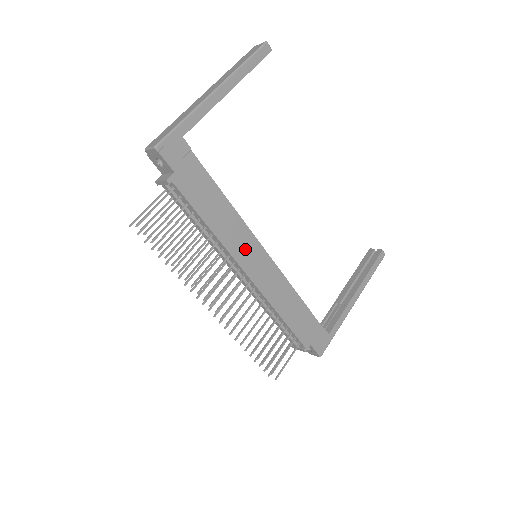
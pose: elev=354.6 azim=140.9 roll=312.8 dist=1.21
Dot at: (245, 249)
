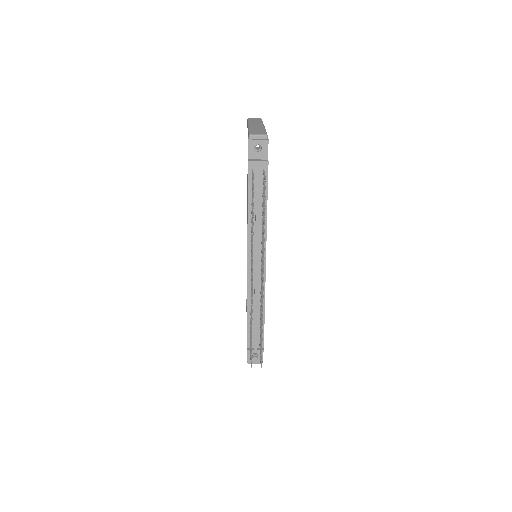
Dot at: occluded
